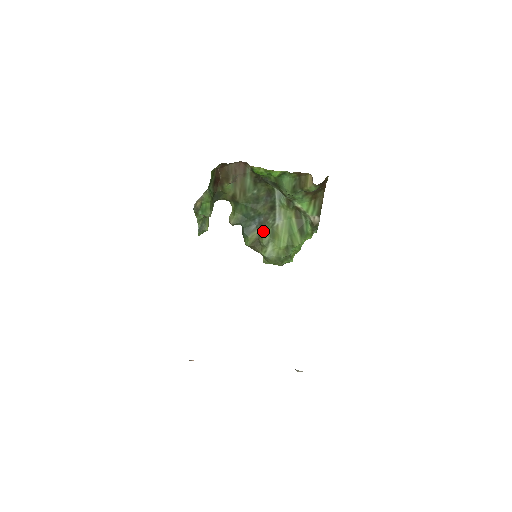
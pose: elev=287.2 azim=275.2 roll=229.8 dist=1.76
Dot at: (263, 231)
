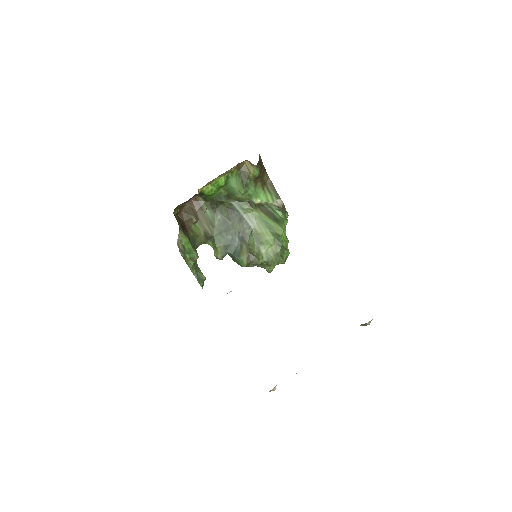
Dot at: (248, 244)
